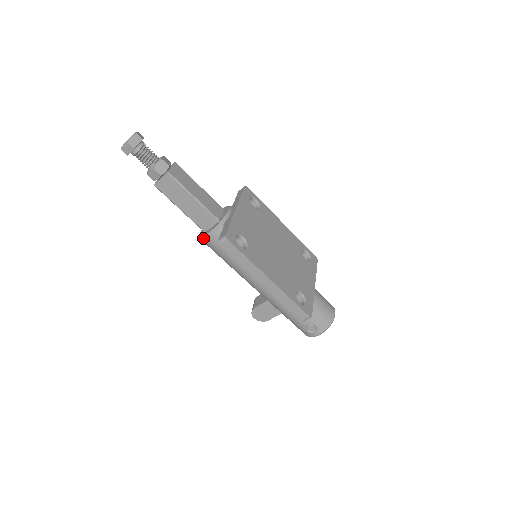
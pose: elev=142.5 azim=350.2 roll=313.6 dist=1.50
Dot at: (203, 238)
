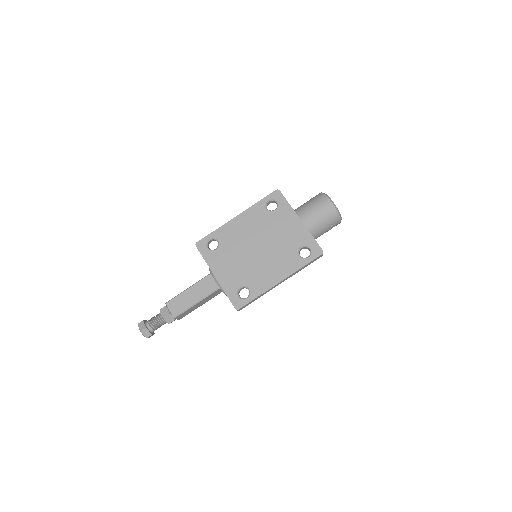
Dot at: occluded
